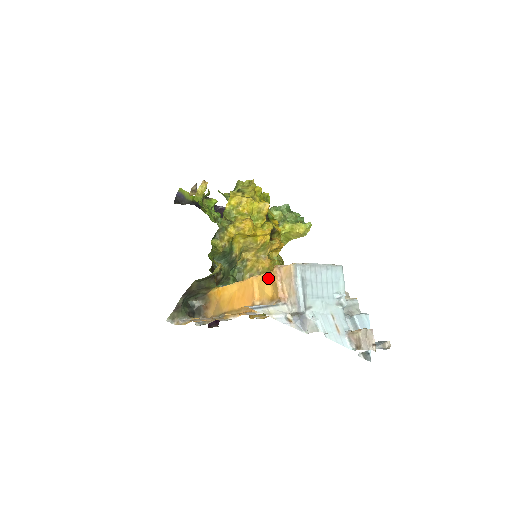
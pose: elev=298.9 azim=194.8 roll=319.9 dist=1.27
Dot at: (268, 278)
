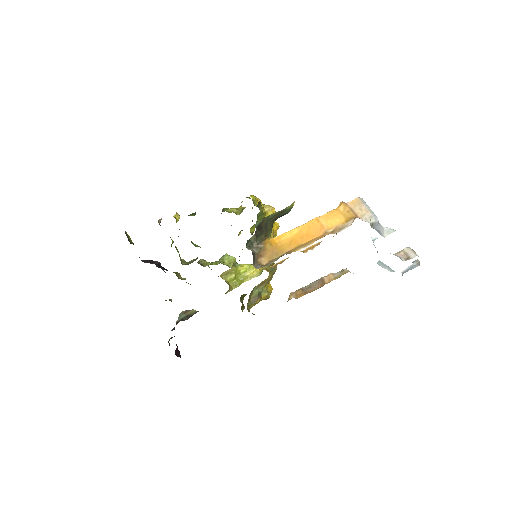
Dot at: (336, 211)
